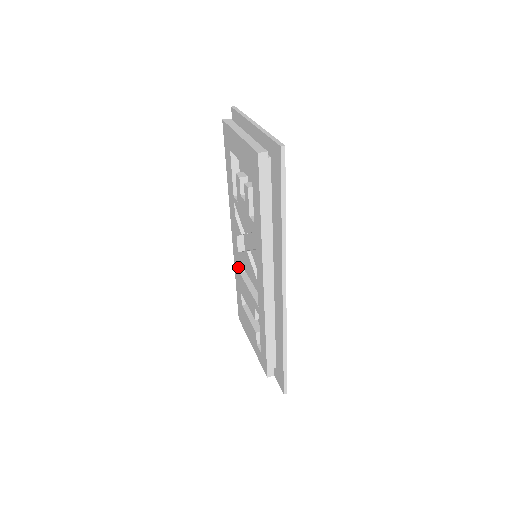
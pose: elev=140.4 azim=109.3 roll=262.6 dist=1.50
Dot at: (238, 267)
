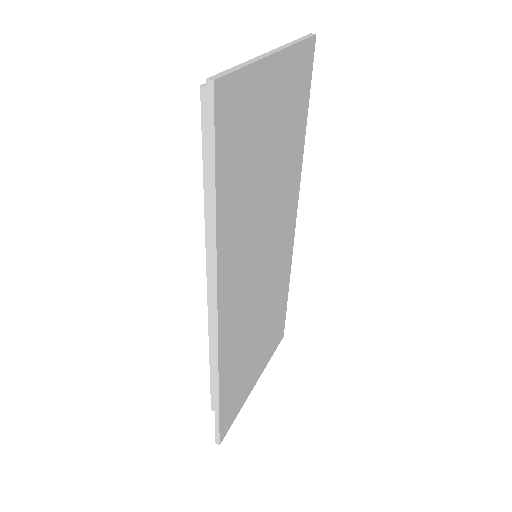
Dot at: occluded
